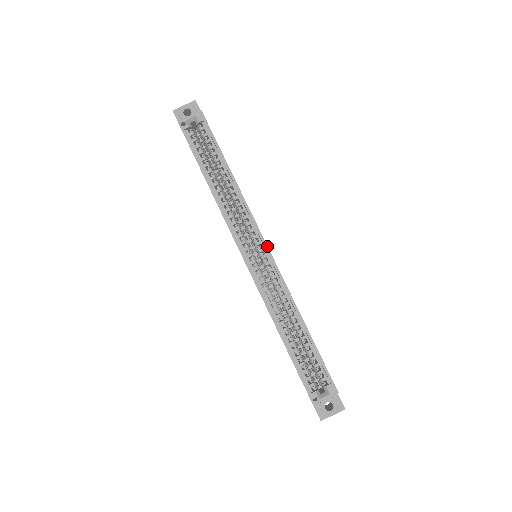
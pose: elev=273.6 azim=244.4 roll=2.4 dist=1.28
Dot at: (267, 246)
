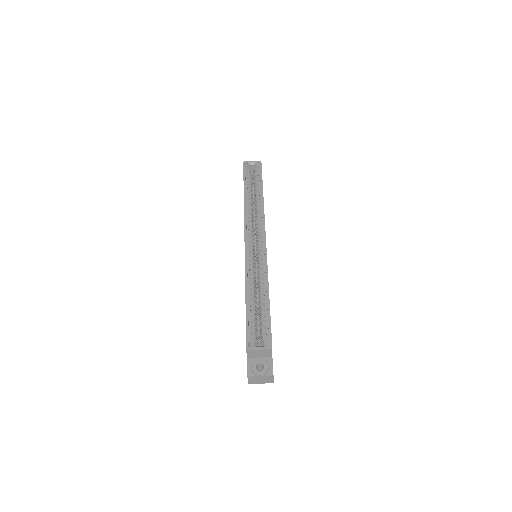
Dot at: occluded
